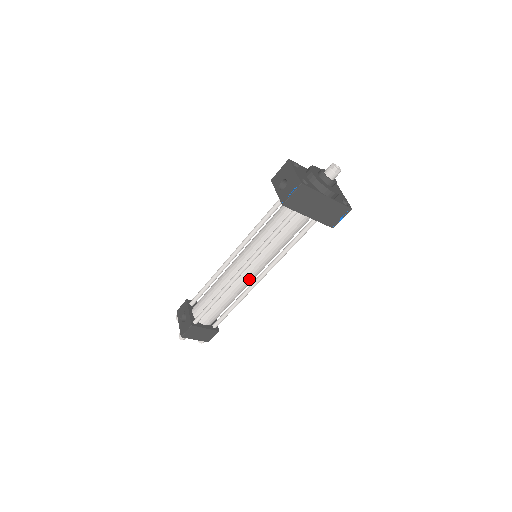
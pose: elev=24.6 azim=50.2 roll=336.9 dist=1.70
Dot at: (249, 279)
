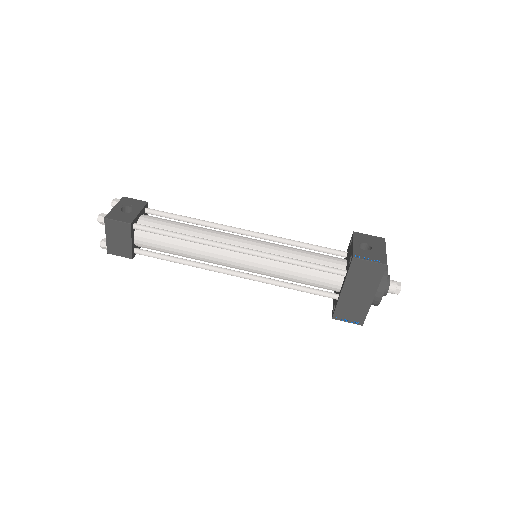
Dot at: (228, 262)
